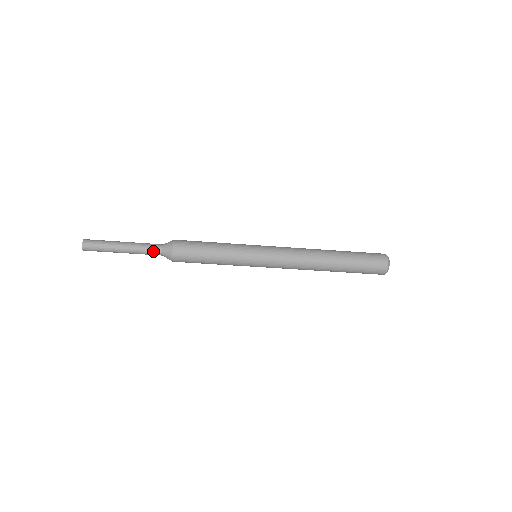
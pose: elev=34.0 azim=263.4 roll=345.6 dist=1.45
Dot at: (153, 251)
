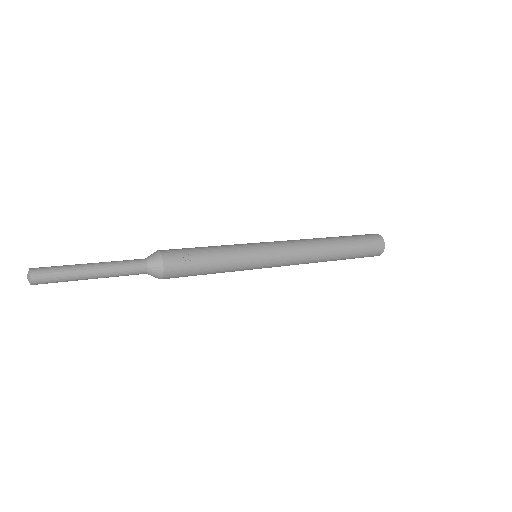
Dot at: (133, 274)
